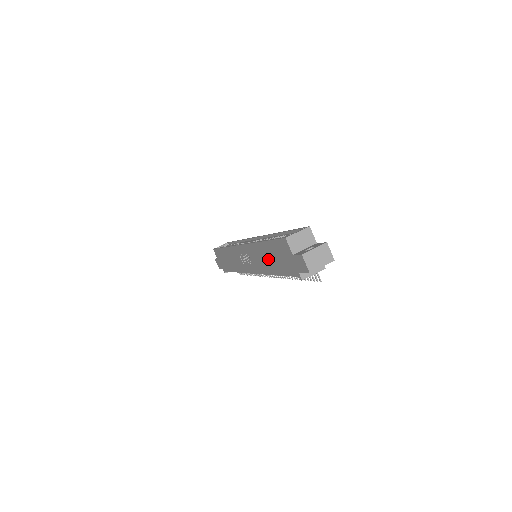
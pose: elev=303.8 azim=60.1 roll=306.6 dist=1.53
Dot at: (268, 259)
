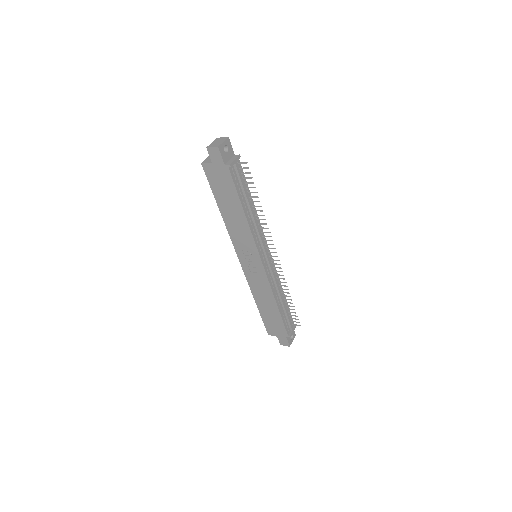
Dot at: (232, 212)
